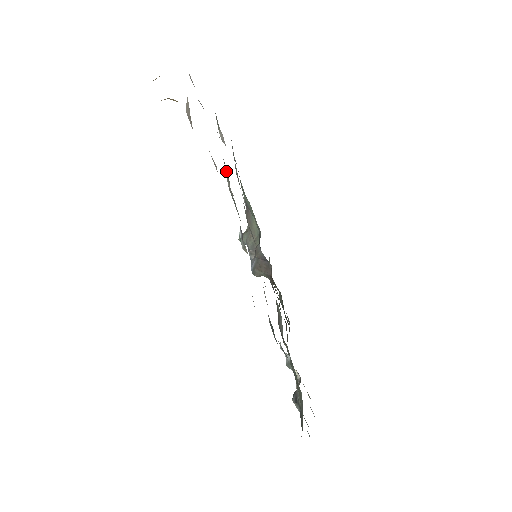
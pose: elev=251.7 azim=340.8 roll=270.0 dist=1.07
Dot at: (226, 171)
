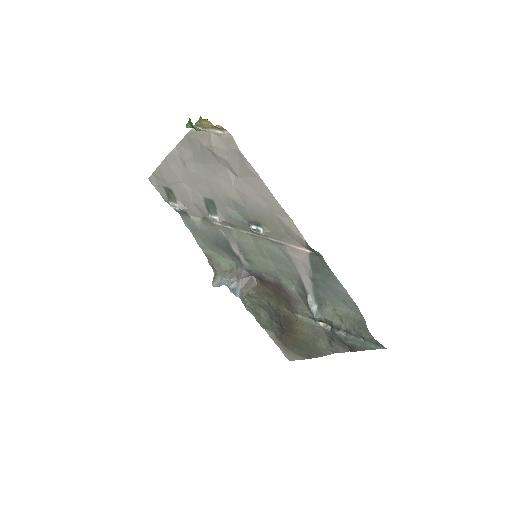
Dot at: (211, 209)
